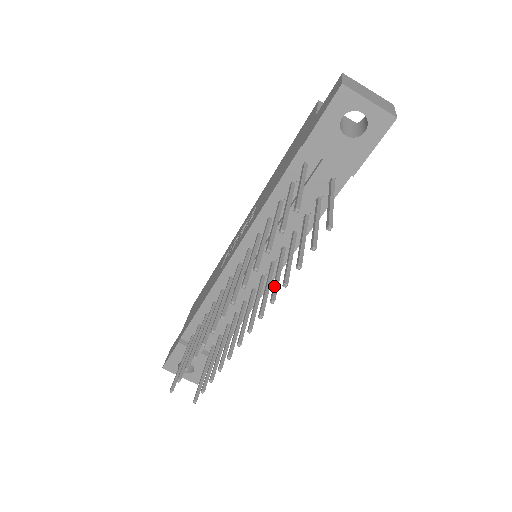
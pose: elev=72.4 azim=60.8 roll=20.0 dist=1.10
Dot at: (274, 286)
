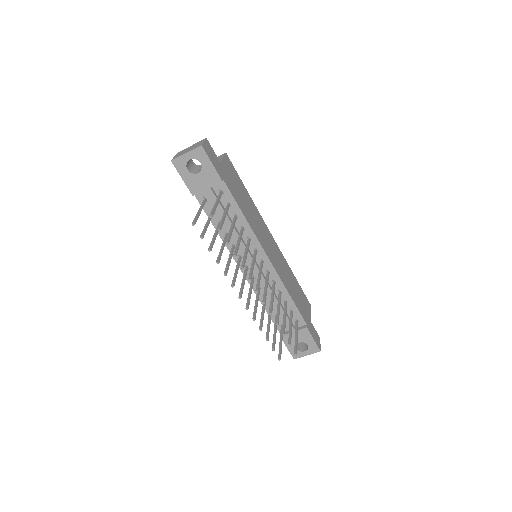
Dot at: (242, 261)
